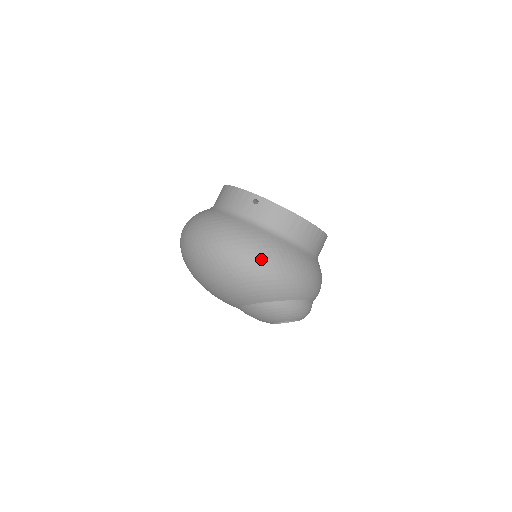
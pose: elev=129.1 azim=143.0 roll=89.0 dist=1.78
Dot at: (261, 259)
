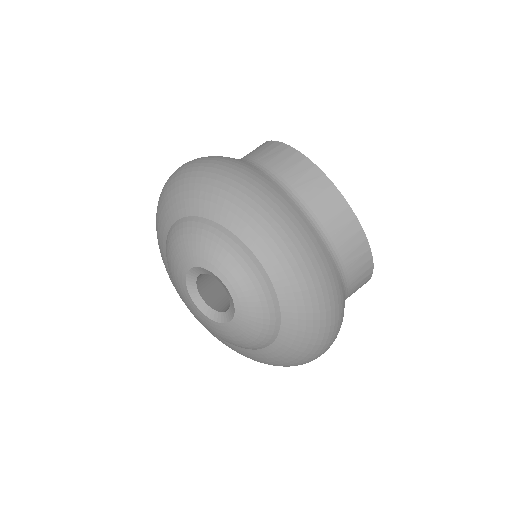
Dot at: (194, 161)
